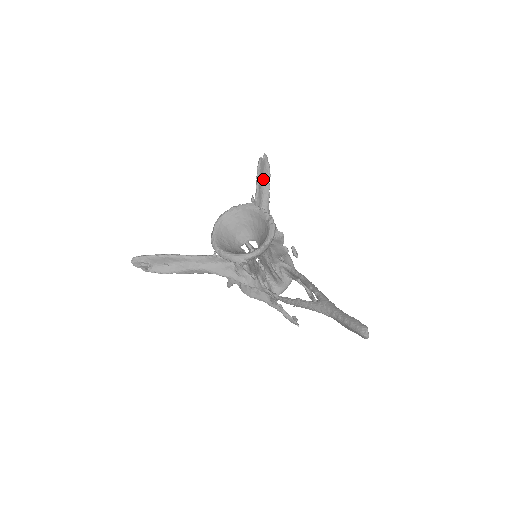
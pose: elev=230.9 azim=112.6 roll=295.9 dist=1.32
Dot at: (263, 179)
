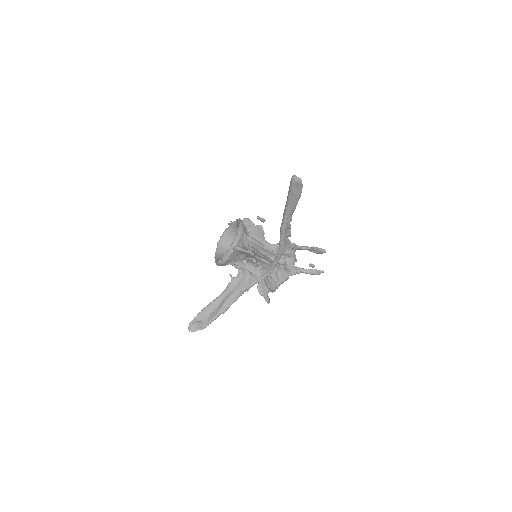
Dot at: occluded
